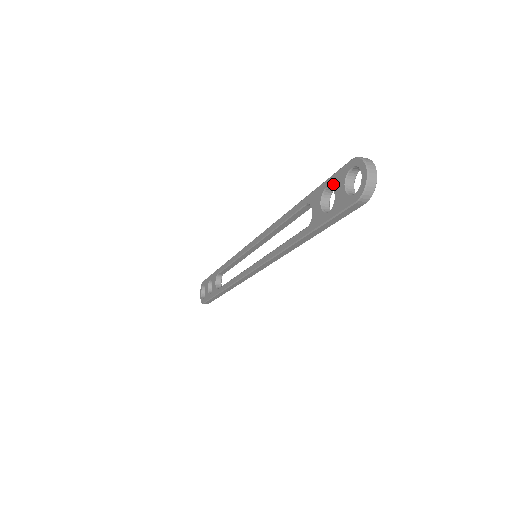
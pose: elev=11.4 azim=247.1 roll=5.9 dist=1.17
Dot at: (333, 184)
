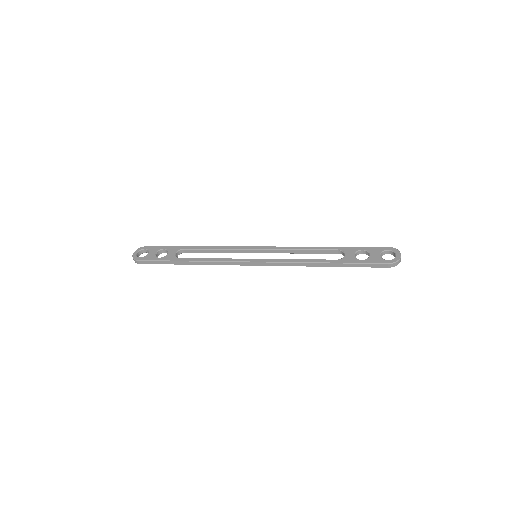
Dot at: (370, 250)
